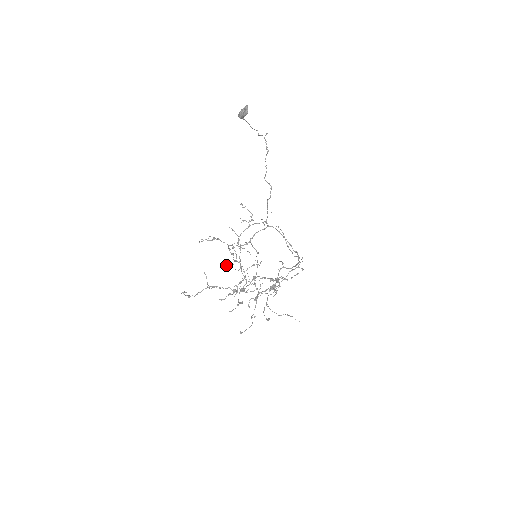
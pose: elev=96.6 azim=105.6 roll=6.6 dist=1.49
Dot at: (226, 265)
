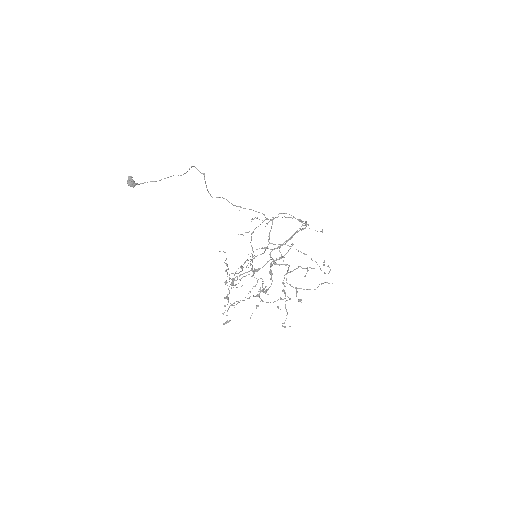
Dot at: occluded
